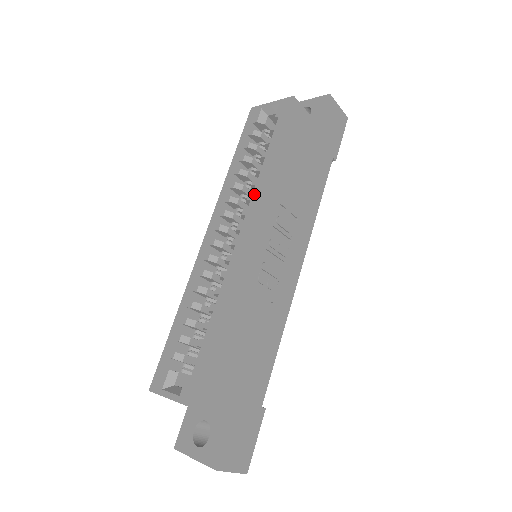
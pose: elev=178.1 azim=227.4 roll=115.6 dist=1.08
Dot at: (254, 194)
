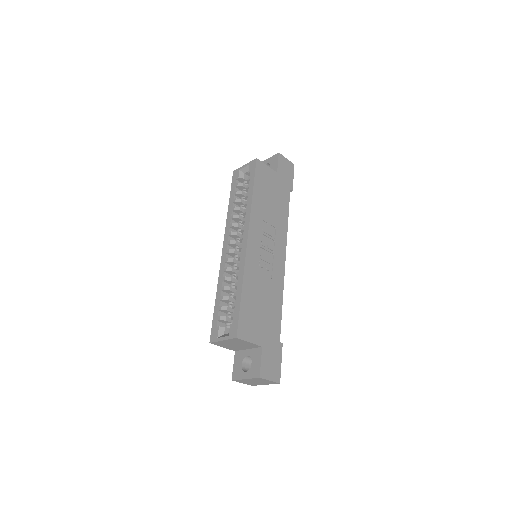
Dot at: (246, 217)
